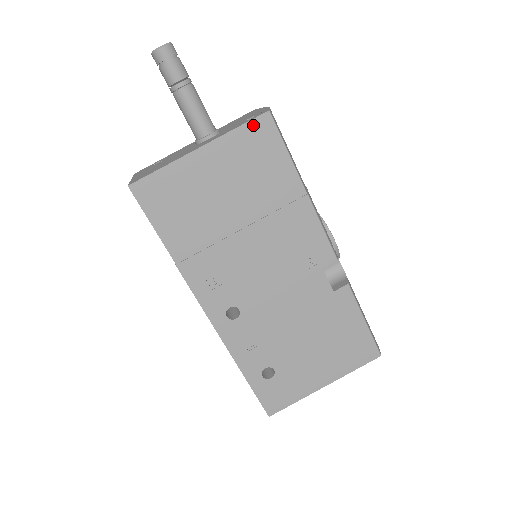
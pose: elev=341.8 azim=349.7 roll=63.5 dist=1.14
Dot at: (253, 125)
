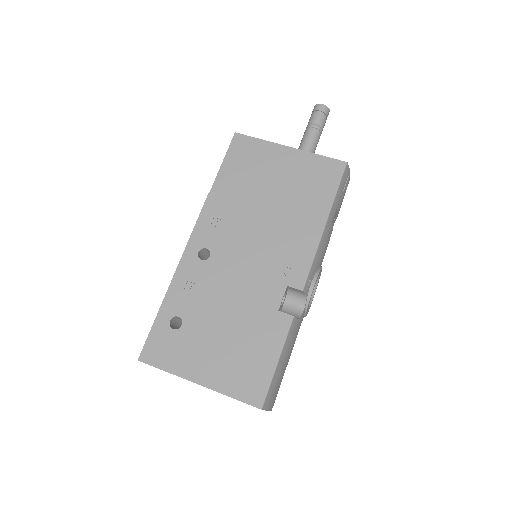
Dot at: (331, 161)
